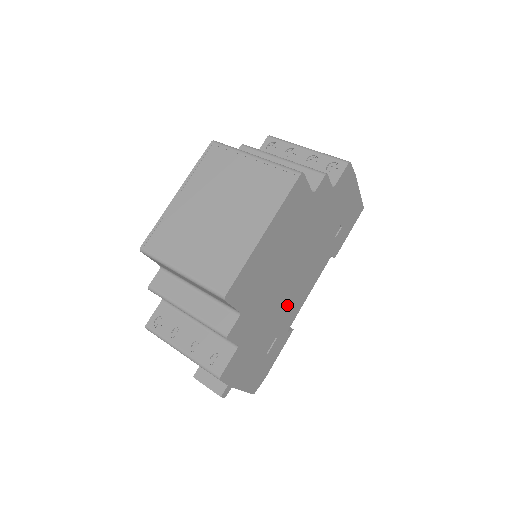
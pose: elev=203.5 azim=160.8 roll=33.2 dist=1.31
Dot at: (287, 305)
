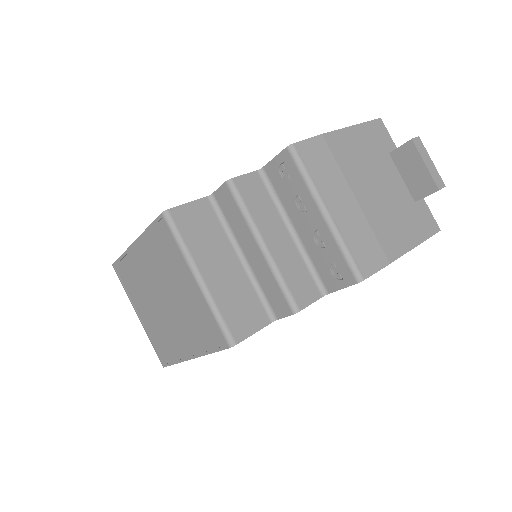
Dot at: occluded
